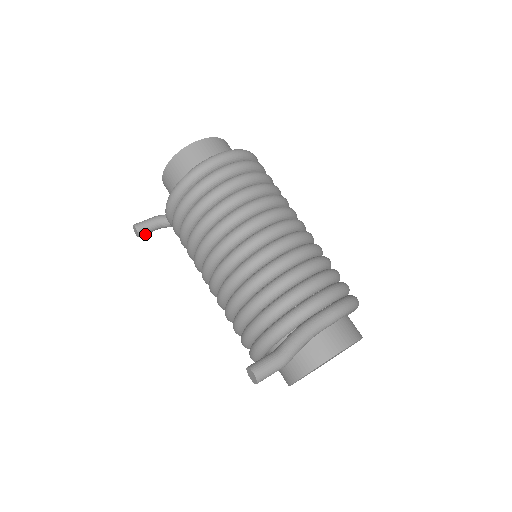
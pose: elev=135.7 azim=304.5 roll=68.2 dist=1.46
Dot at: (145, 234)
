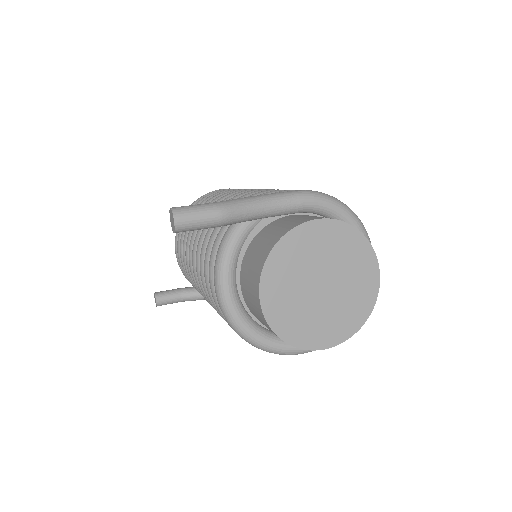
Dot at: (164, 303)
